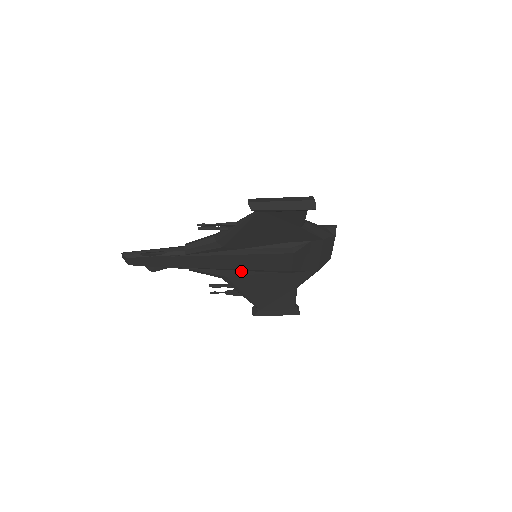
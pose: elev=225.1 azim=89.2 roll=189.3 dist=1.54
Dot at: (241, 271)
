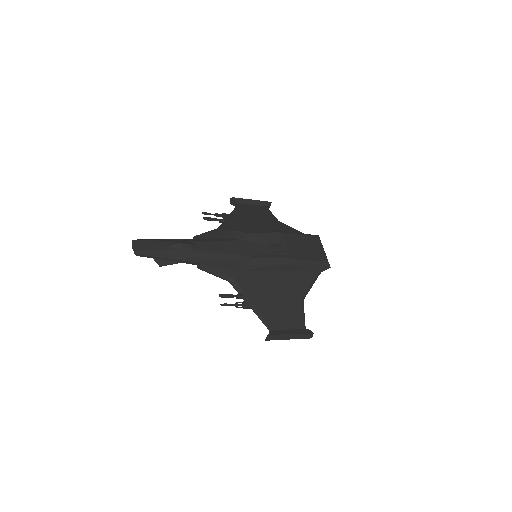
Dot at: occluded
